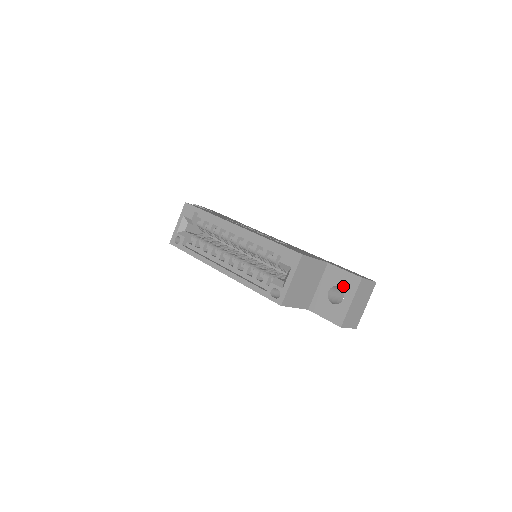
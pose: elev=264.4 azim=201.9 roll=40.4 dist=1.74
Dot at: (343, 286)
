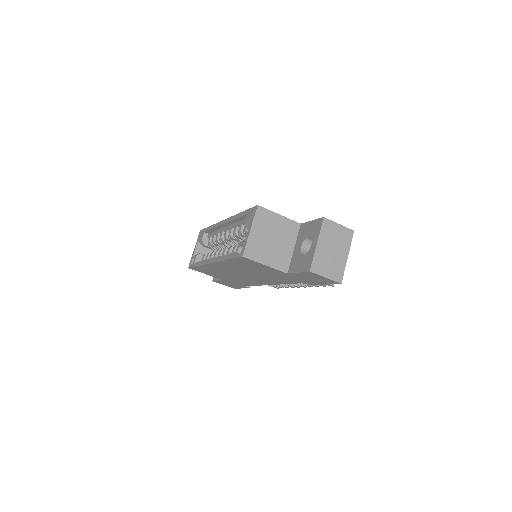
Dot at: (311, 234)
